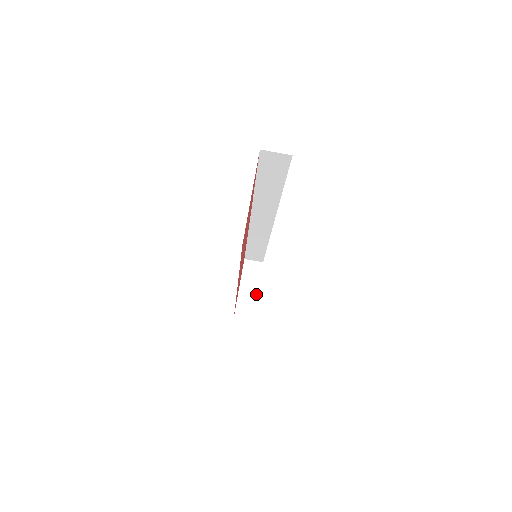
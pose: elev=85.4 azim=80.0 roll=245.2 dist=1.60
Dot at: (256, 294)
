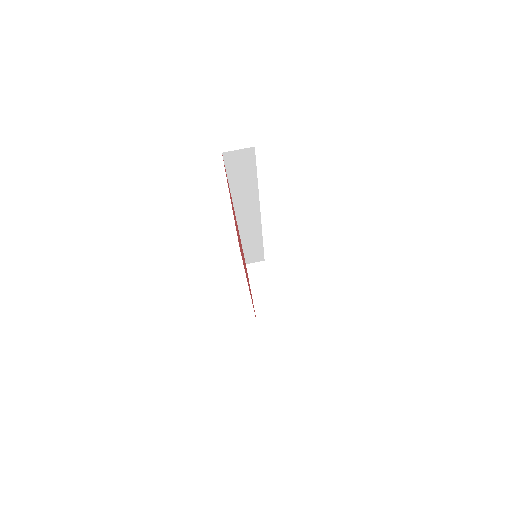
Dot at: (269, 293)
